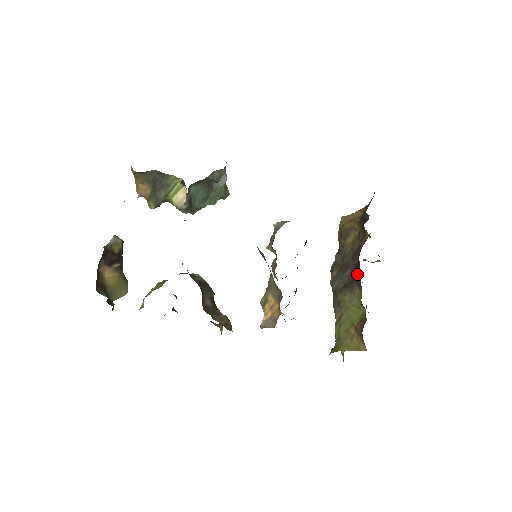
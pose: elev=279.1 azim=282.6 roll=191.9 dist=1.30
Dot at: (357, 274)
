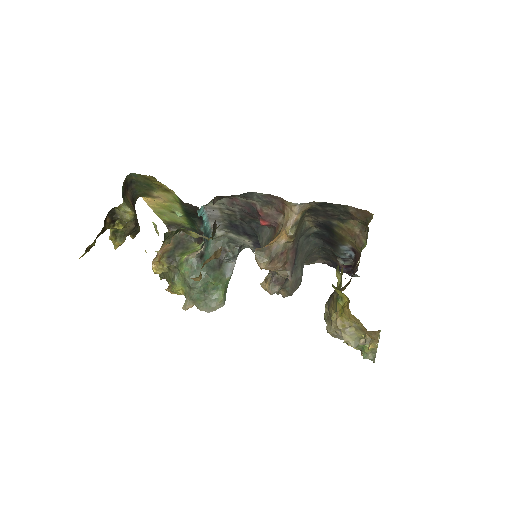
Dot at: (354, 265)
